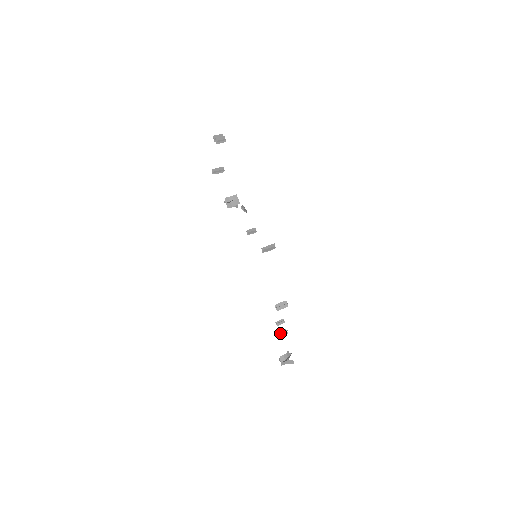
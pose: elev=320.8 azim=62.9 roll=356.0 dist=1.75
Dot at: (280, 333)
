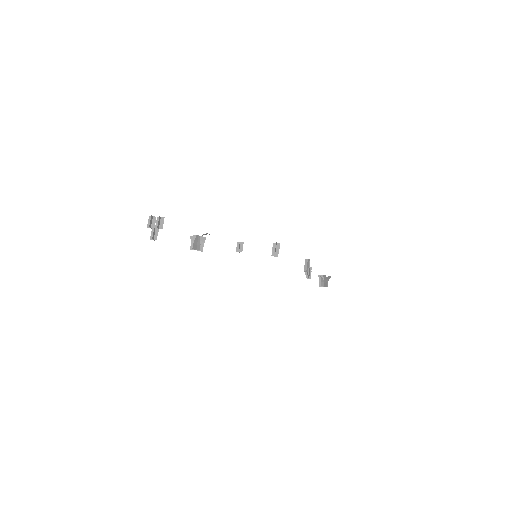
Dot at: (309, 274)
